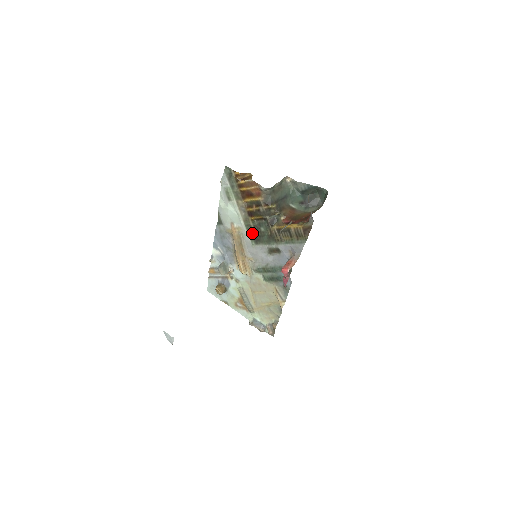
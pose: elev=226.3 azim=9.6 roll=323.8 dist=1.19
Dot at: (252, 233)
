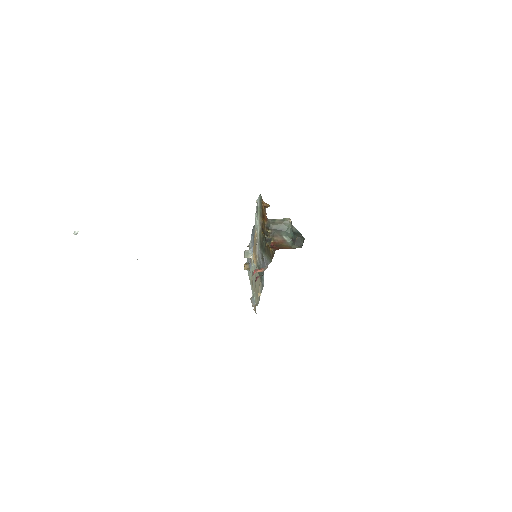
Dot at: (261, 241)
